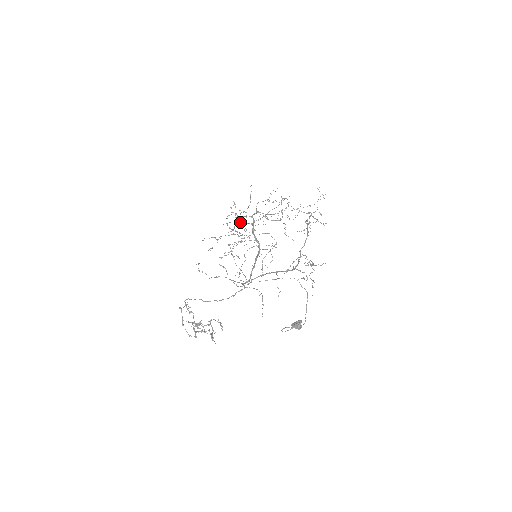
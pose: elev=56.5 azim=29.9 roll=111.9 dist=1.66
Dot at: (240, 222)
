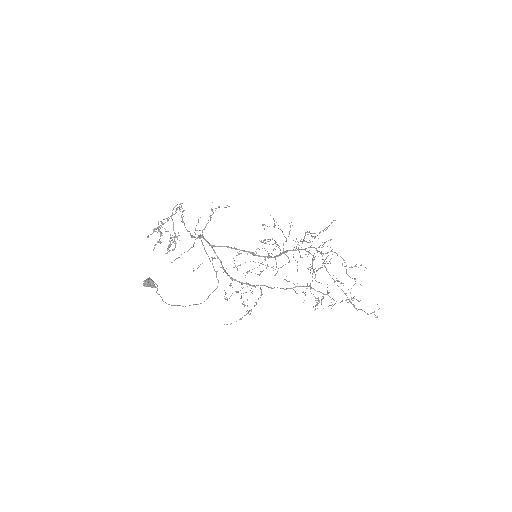
Dot at: occluded
